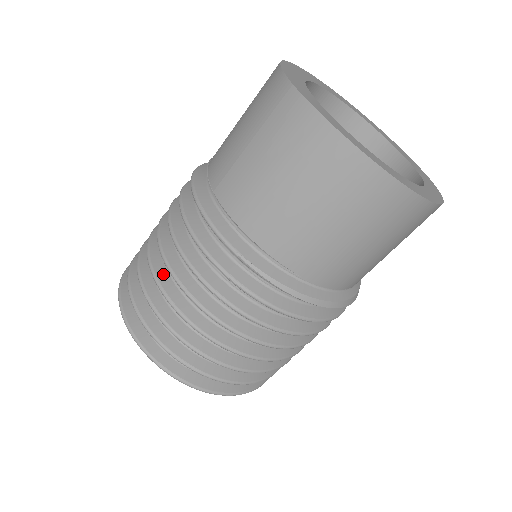
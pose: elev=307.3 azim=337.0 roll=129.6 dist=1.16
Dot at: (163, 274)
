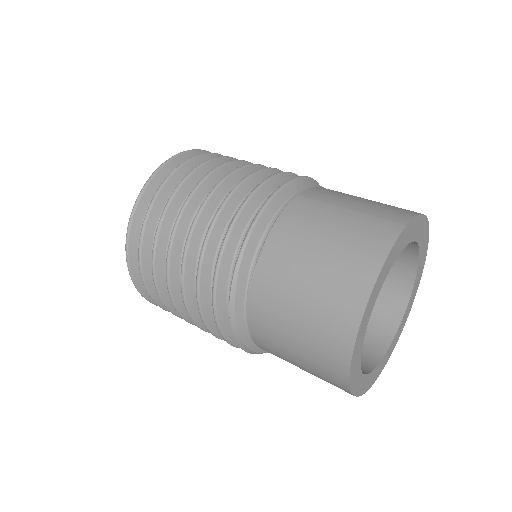
Dot at: (215, 178)
